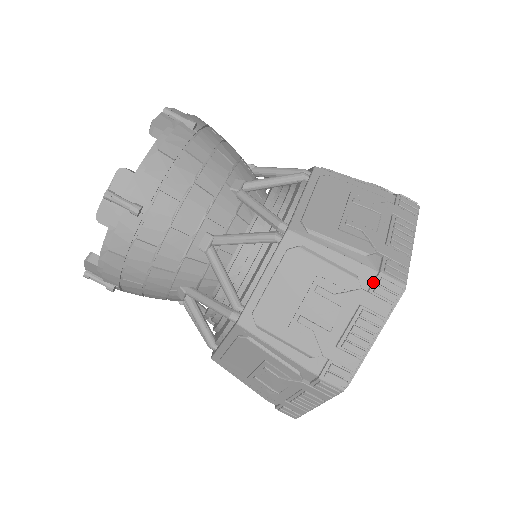
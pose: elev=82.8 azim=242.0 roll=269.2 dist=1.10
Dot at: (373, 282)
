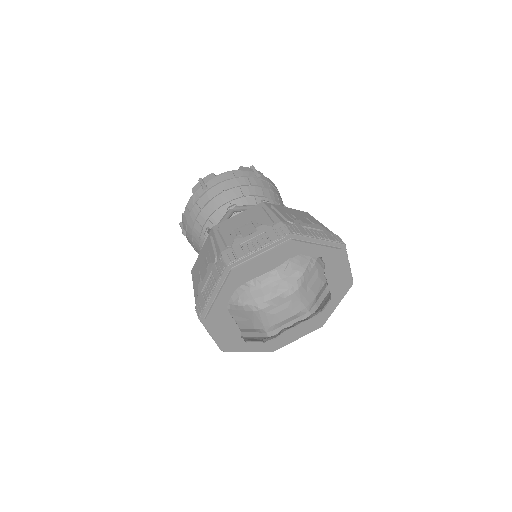
Dot at: (332, 234)
